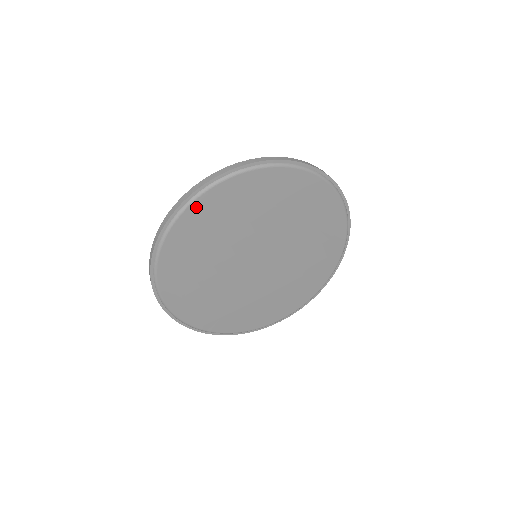
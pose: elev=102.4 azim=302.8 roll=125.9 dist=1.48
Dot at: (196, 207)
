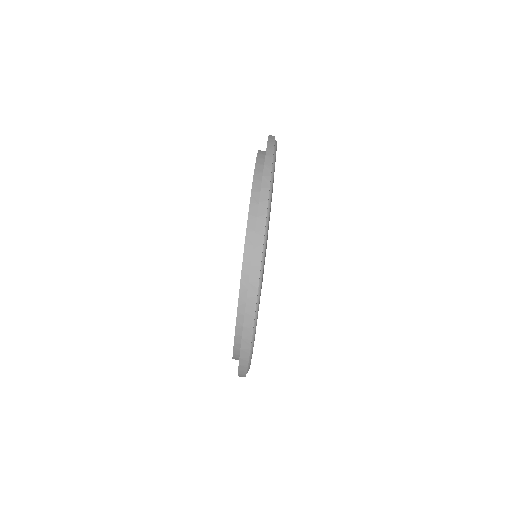
Dot at: occluded
